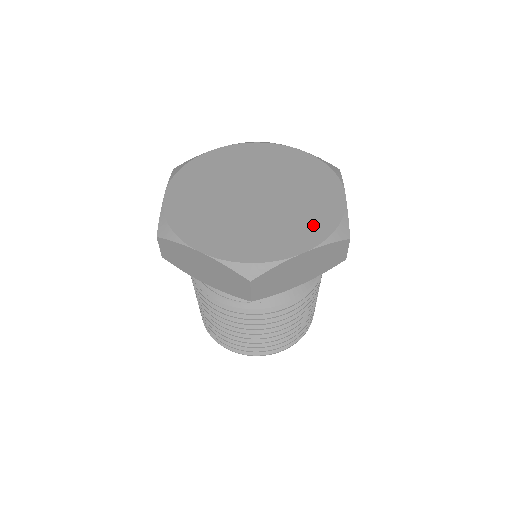
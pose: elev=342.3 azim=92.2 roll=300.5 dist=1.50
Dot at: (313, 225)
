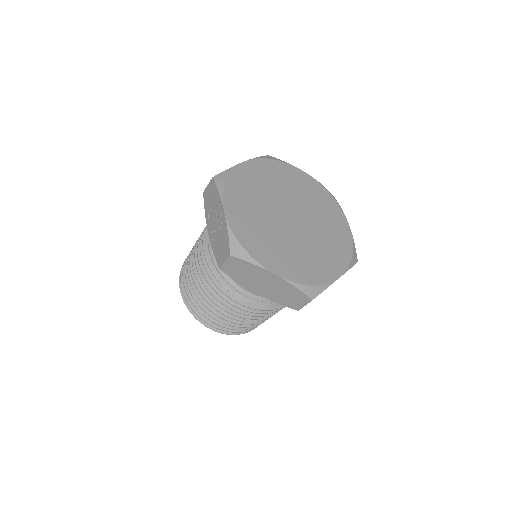
Dot at: (339, 251)
